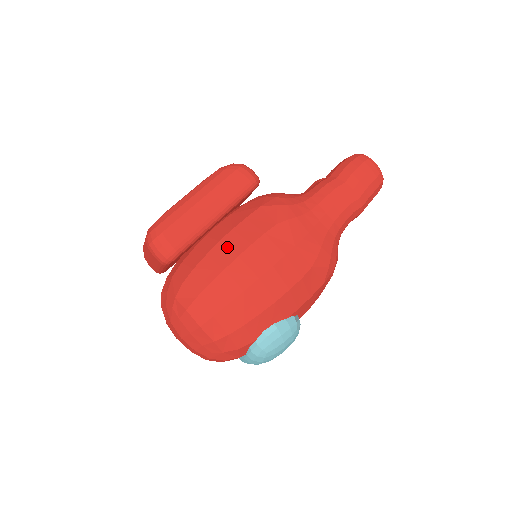
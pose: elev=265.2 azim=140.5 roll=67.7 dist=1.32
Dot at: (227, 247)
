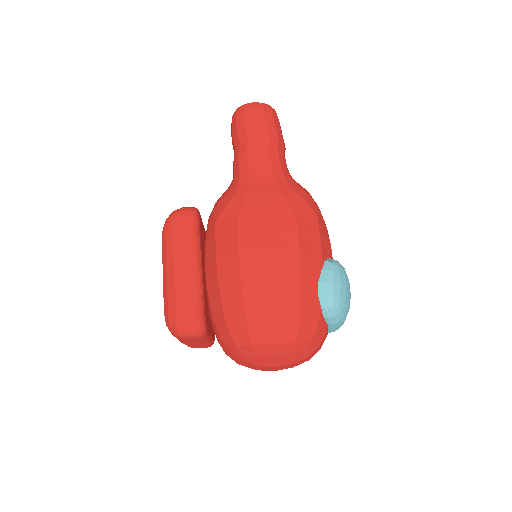
Dot at: (226, 274)
